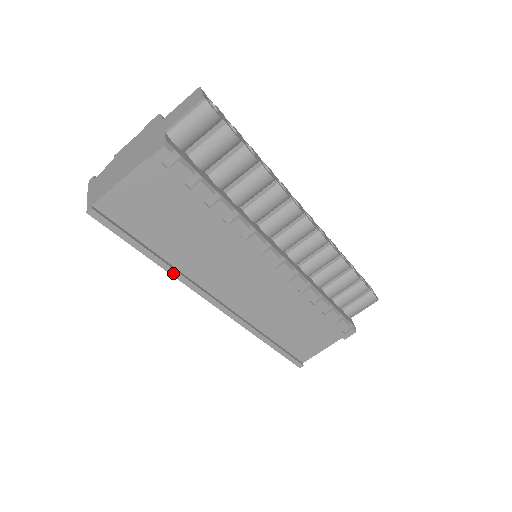
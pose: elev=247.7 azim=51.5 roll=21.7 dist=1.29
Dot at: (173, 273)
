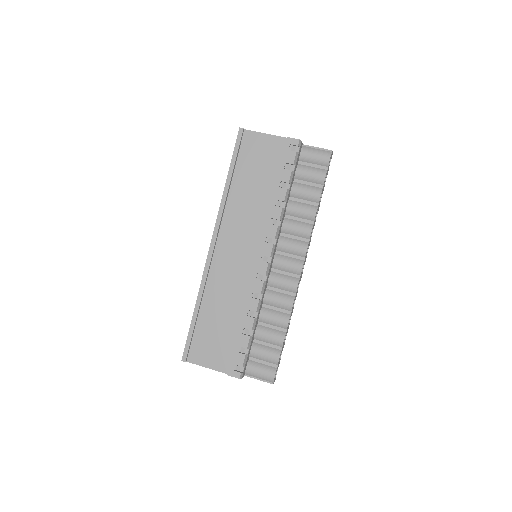
Dot at: (224, 197)
